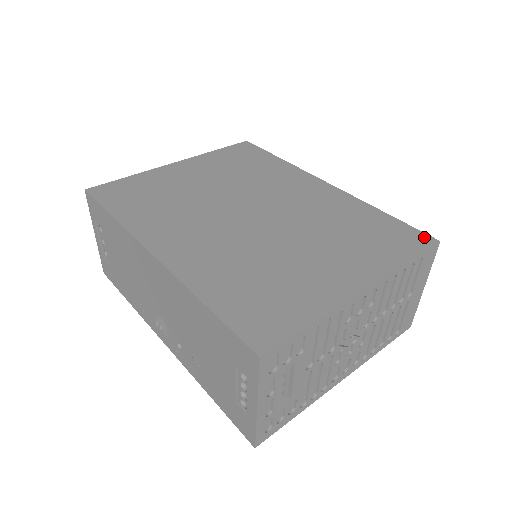
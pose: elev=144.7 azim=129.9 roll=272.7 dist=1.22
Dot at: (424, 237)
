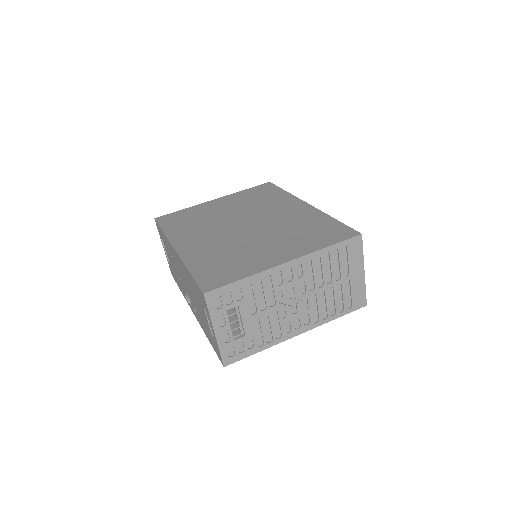
Dot at: (352, 232)
